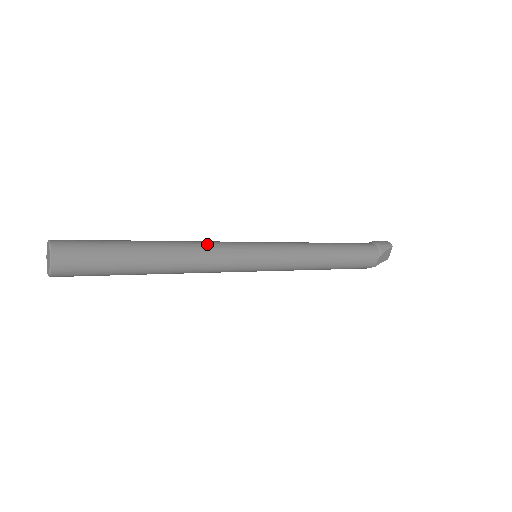
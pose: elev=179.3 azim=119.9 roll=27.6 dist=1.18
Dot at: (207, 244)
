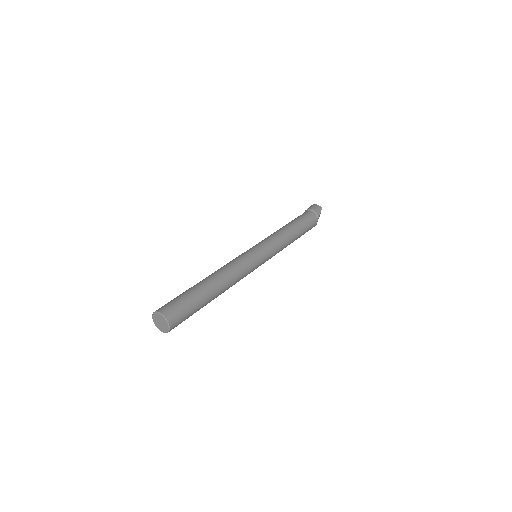
Dot at: (234, 266)
